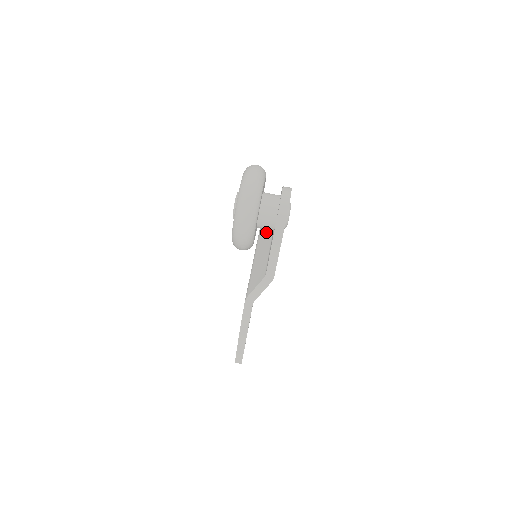
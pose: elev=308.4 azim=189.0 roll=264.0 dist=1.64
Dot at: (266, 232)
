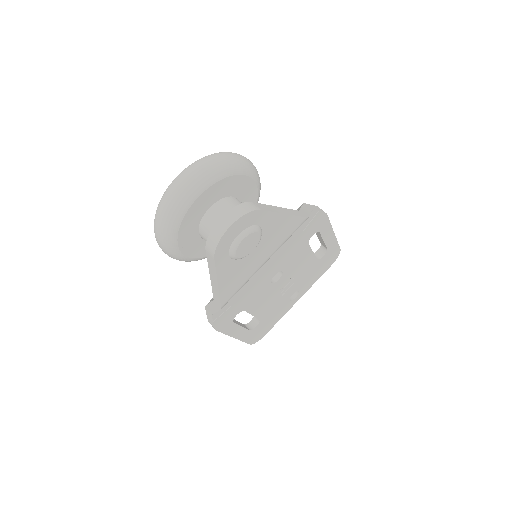
Dot at: occluded
